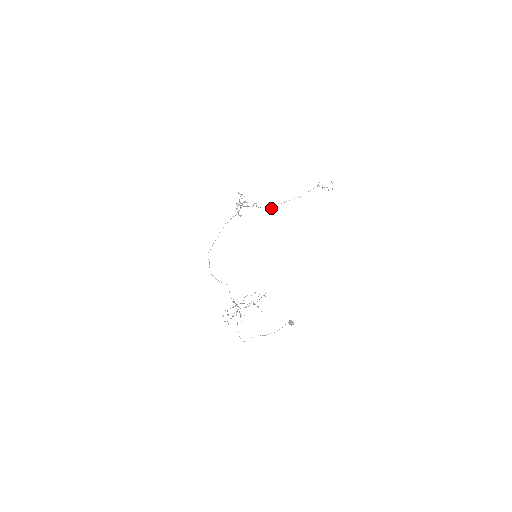
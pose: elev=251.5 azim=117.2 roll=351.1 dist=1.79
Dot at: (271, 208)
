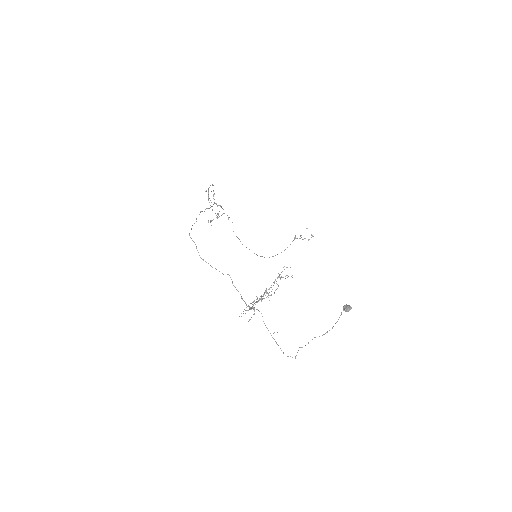
Dot at: (254, 253)
